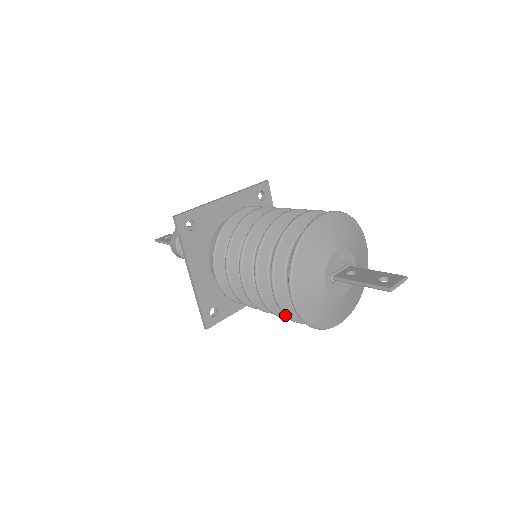
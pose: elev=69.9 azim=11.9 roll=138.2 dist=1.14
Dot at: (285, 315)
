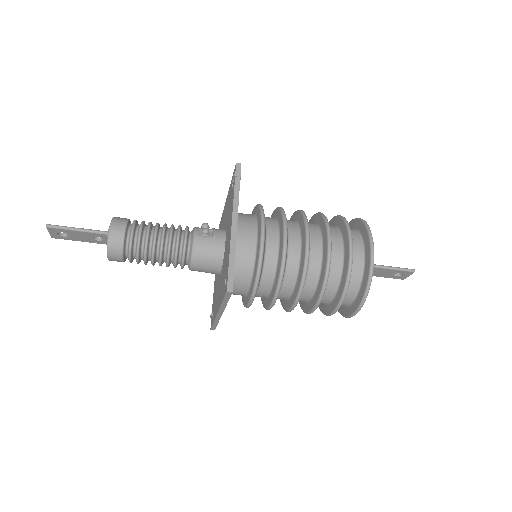
Dot at: (350, 273)
